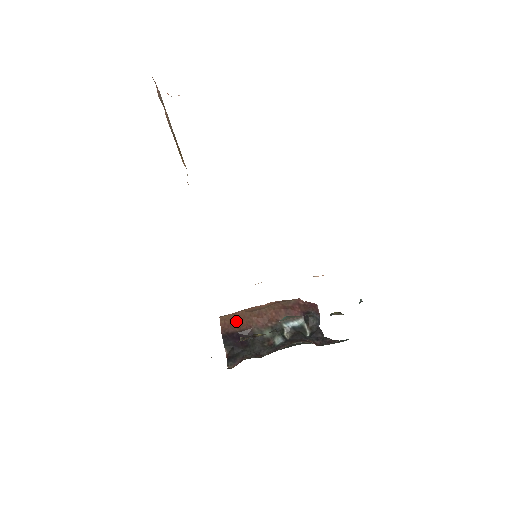
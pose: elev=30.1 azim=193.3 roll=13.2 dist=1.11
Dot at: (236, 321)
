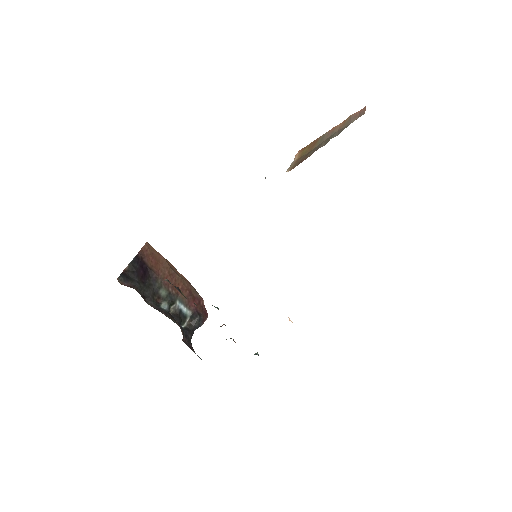
Dot at: (155, 259)
